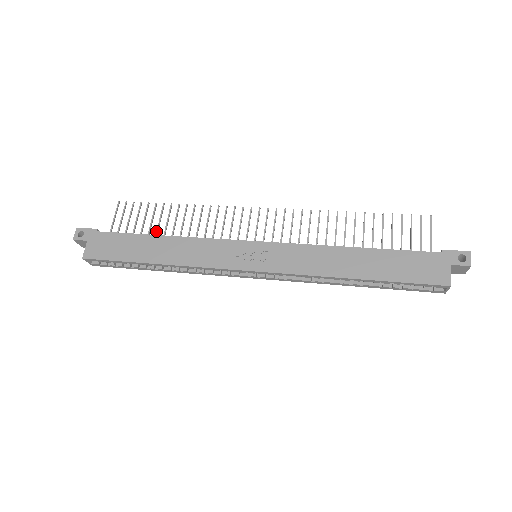
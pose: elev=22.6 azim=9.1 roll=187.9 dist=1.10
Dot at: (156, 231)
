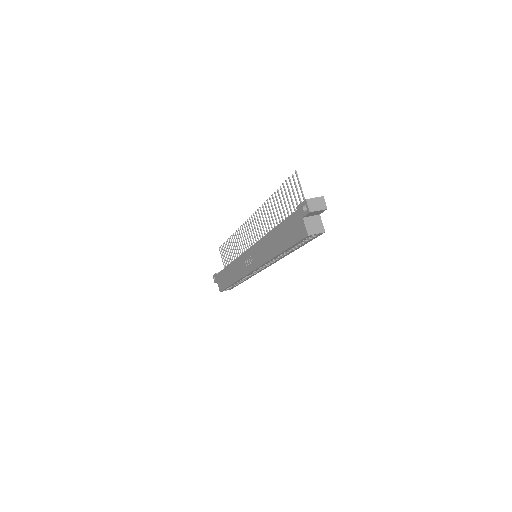
Dot at: (232, 259)
